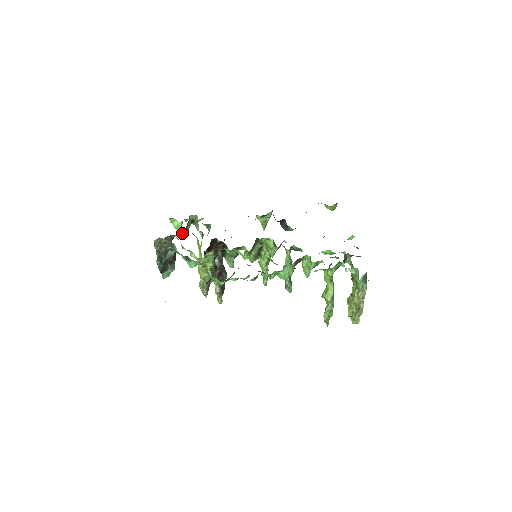
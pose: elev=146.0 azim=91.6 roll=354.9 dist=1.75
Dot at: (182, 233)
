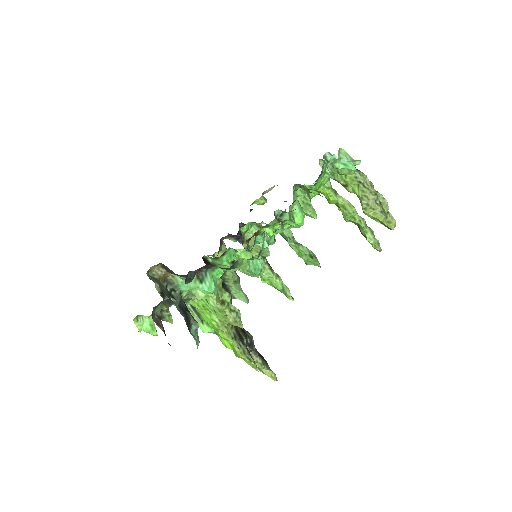
Dot at: (164, 312)
